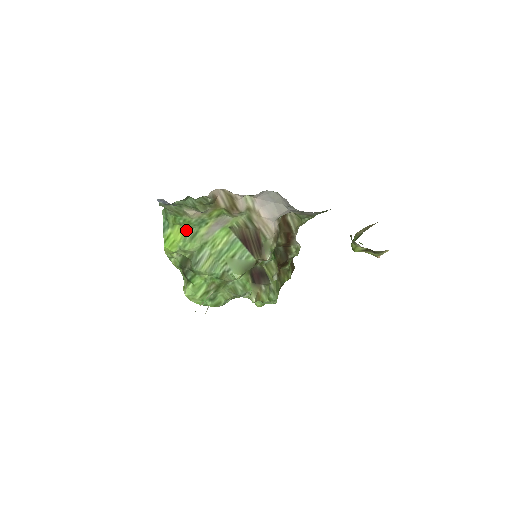
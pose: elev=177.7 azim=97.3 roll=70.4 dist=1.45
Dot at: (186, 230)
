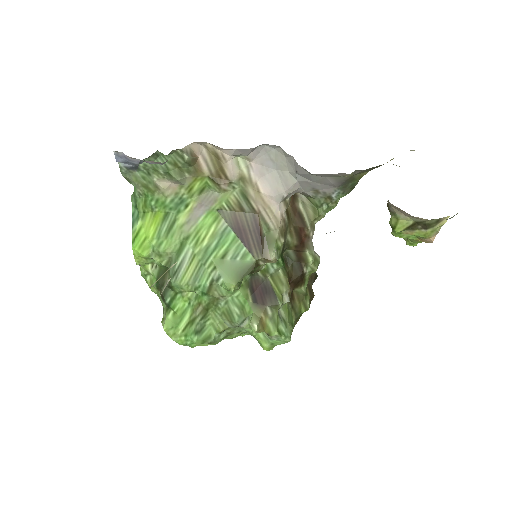
Dot at: (160, 219)
